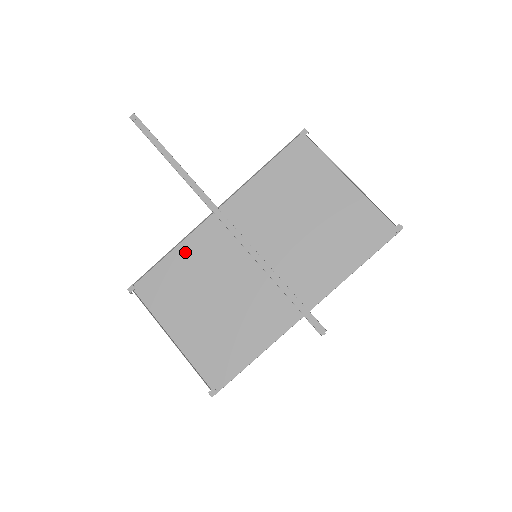
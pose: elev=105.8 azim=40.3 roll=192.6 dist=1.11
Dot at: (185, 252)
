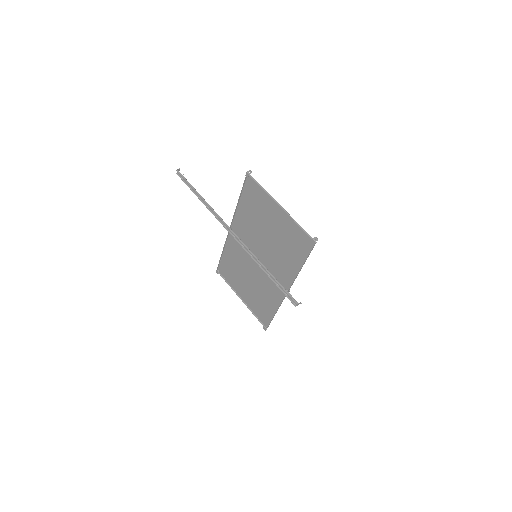
Dot at: (228, 252)
